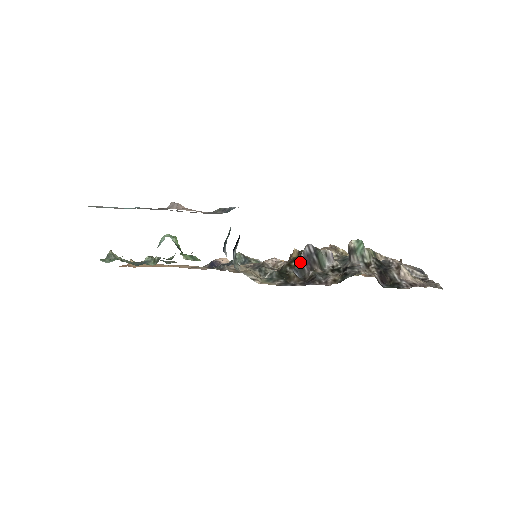
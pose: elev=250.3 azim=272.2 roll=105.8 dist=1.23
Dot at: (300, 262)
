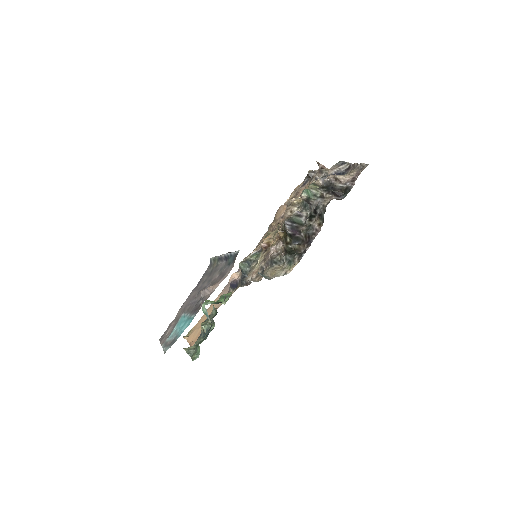
Dot at: (292, 236)
